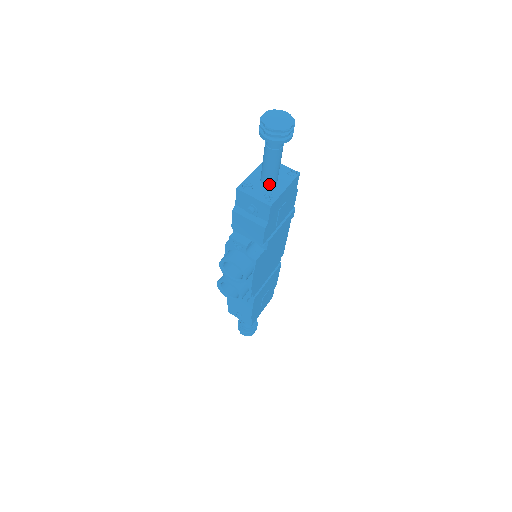
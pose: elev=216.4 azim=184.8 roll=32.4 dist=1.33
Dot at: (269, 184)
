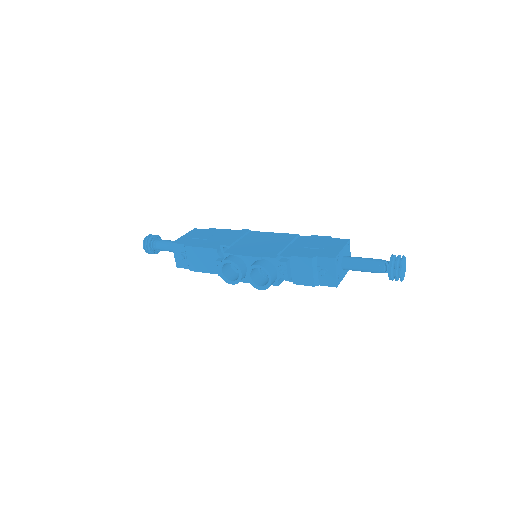
Dot at: (344, 268)
